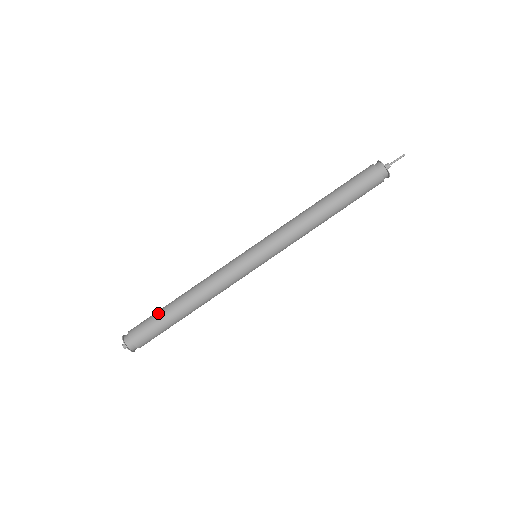
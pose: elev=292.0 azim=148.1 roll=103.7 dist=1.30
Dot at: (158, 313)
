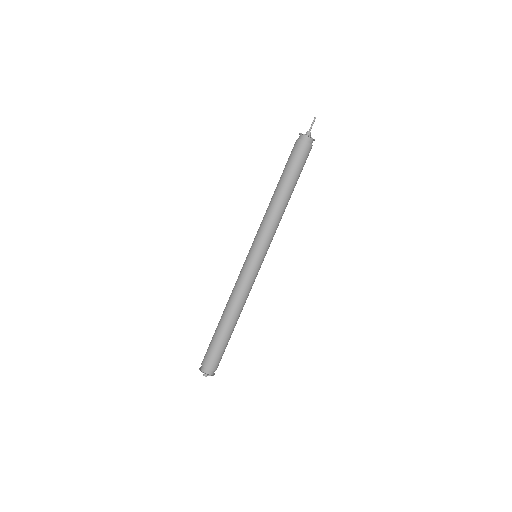
Dot at: (213, 338)
